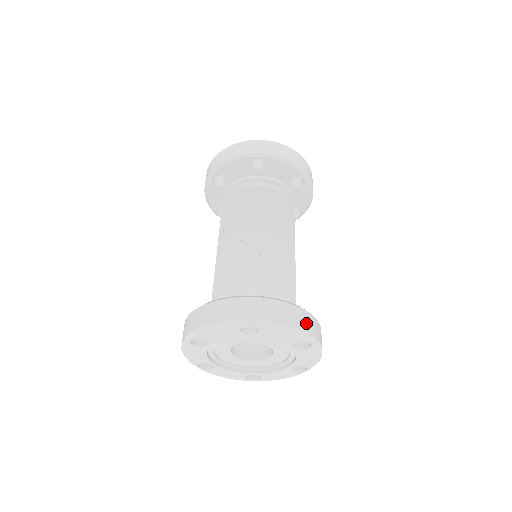
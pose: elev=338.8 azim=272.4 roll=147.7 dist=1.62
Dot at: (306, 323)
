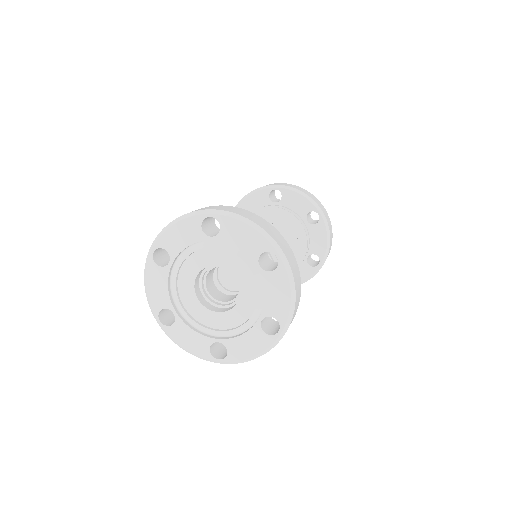
Dot at: (275, 235)
